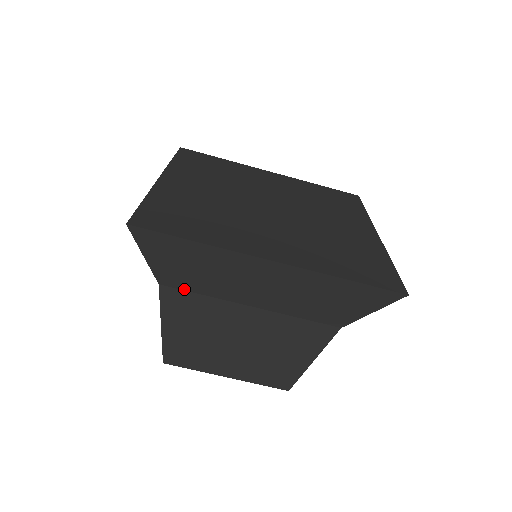
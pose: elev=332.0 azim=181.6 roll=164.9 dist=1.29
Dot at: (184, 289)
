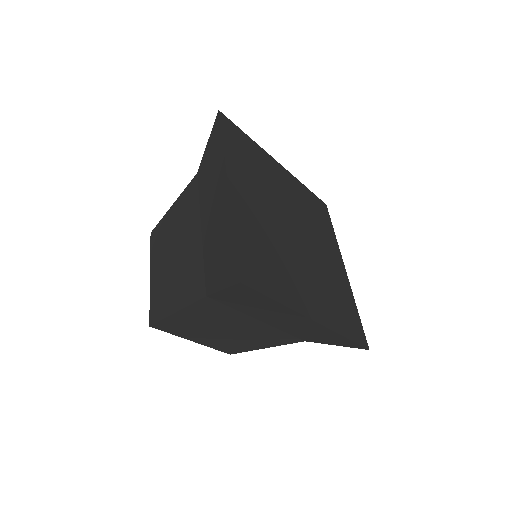
Dot at: (223, 303)
